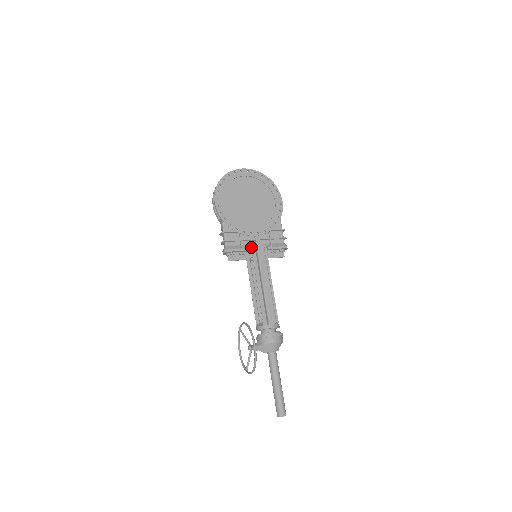
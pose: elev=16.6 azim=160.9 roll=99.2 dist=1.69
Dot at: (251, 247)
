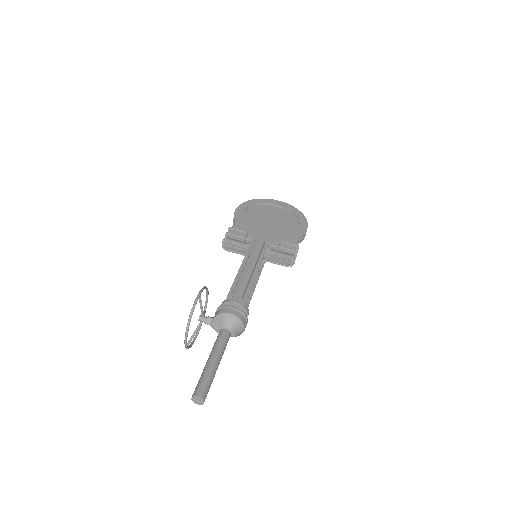
Dot at: (251, 241)
